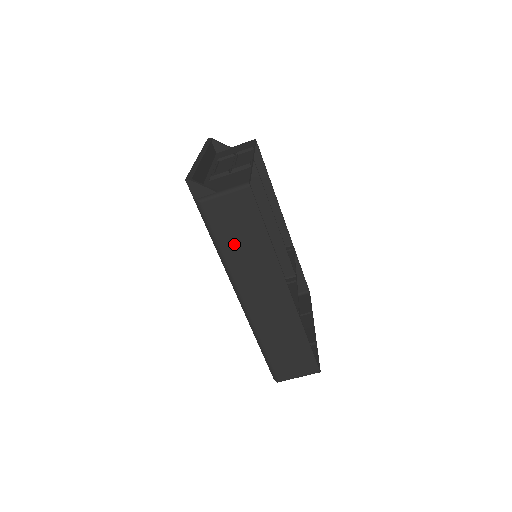
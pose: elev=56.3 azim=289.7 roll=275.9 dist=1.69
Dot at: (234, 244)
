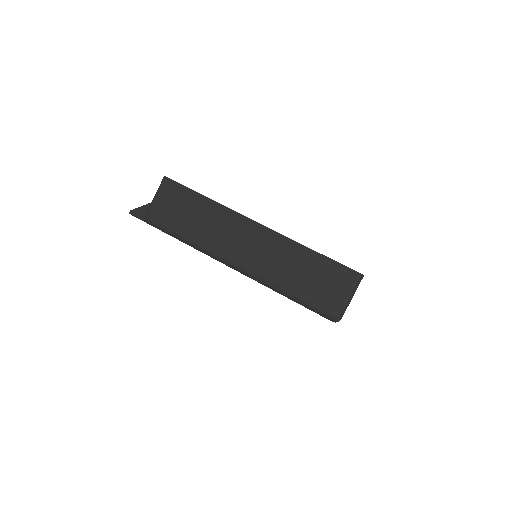
Dot at: (190, 225)
